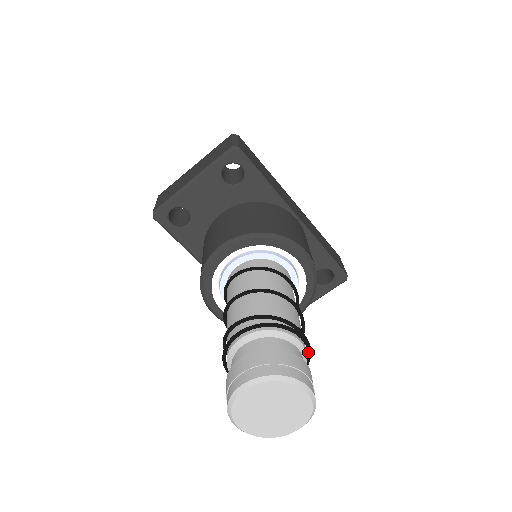
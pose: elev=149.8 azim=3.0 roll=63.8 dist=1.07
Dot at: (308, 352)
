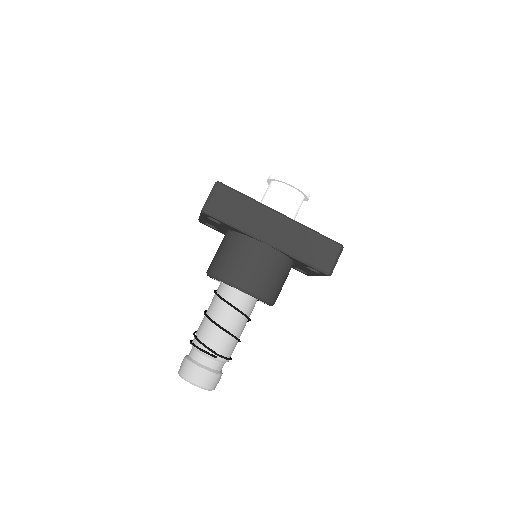
Dot at: (223, 358)
